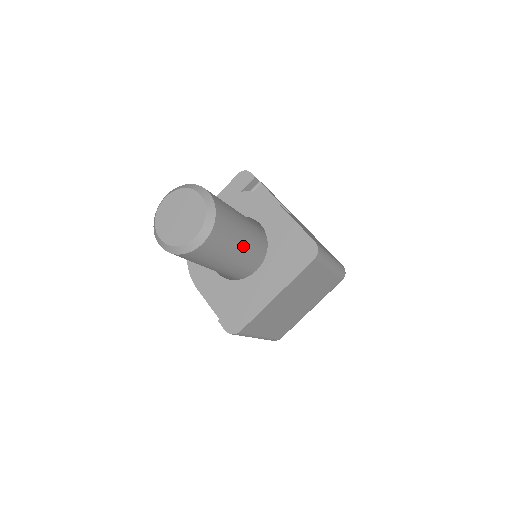
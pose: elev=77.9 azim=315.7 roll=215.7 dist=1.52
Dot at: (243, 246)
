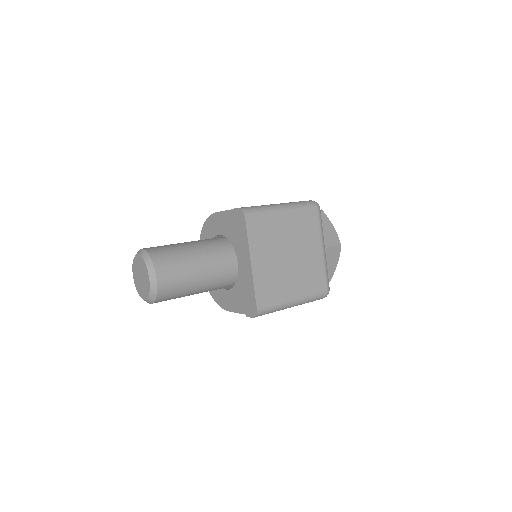
Dot at: (201, 257)
